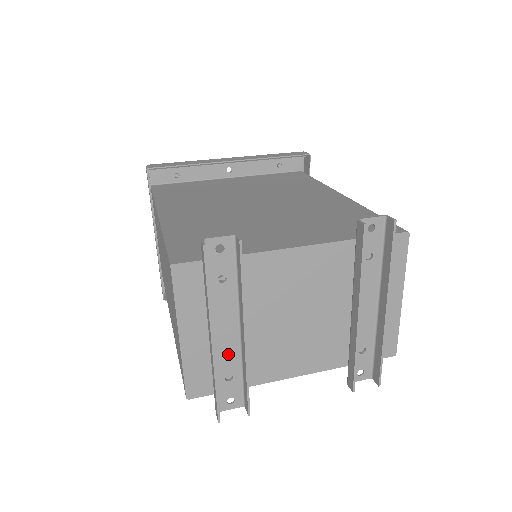
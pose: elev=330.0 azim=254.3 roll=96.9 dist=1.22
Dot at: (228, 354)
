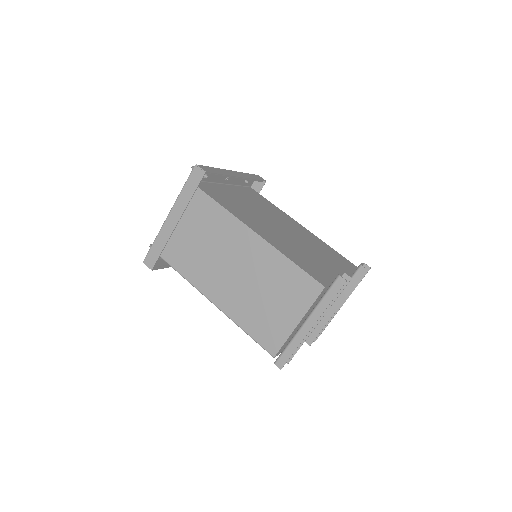
Dot at: occluded
